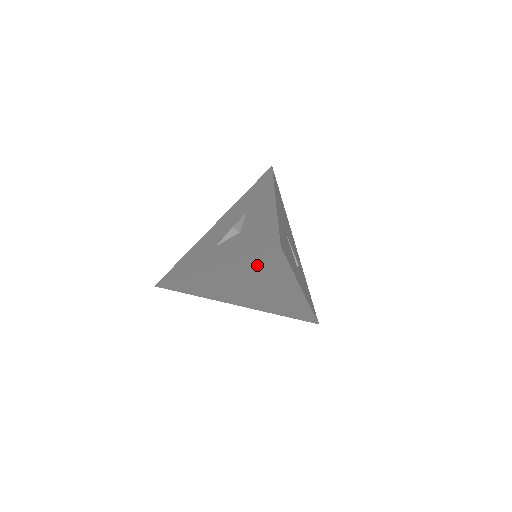
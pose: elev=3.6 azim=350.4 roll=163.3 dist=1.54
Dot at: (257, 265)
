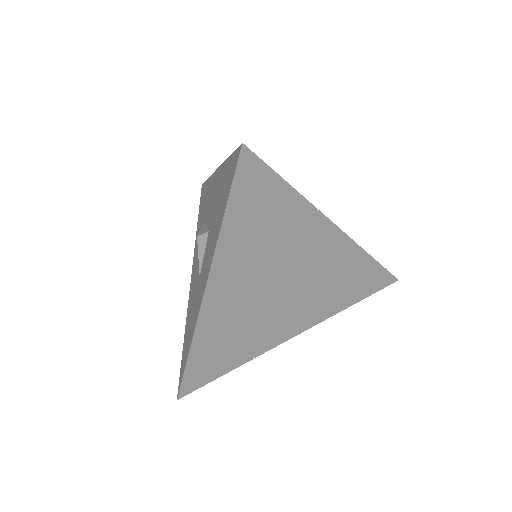
Dot at: (248, 220)
